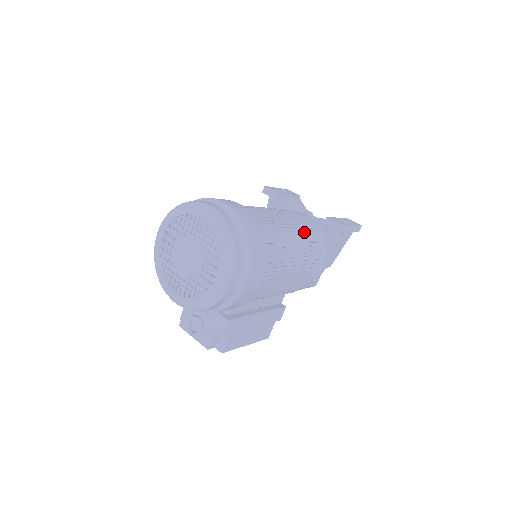
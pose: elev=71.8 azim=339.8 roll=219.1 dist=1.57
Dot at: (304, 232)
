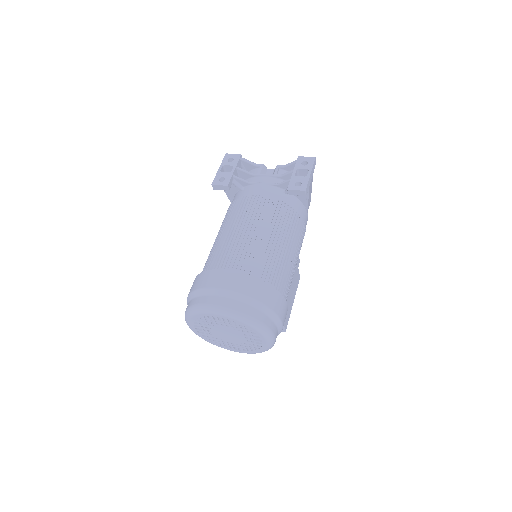
Dot at: (279, 216)
